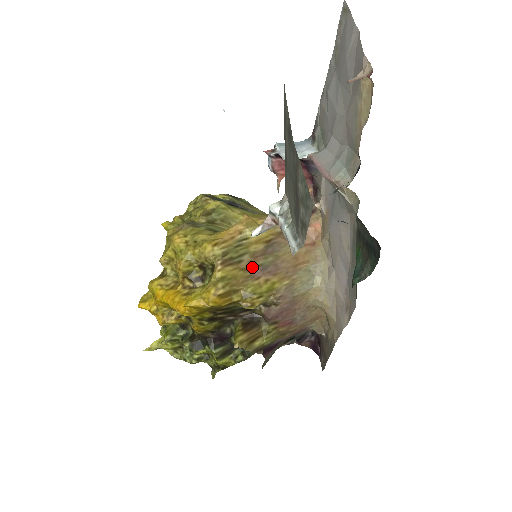
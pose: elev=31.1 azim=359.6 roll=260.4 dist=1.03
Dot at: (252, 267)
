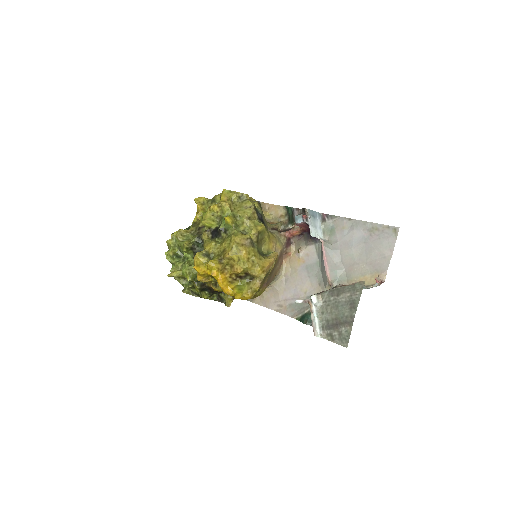
Dot at: (265, 282)
